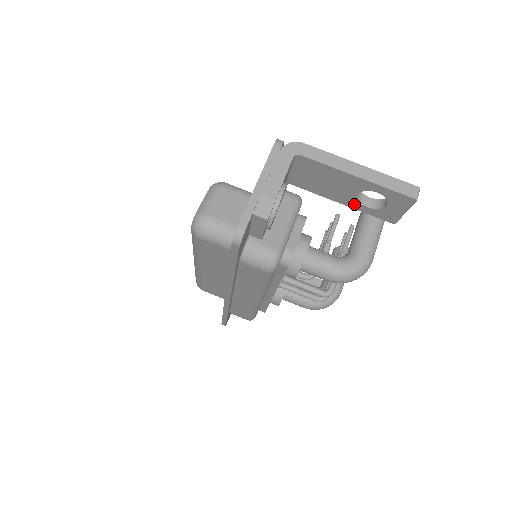
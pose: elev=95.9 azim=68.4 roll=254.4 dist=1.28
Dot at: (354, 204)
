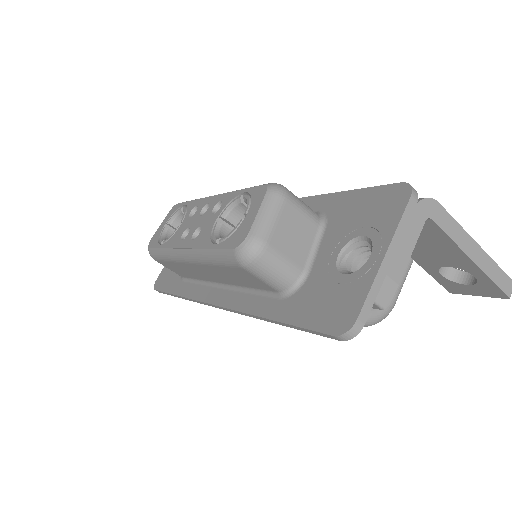
Dot at: (429, 267)
